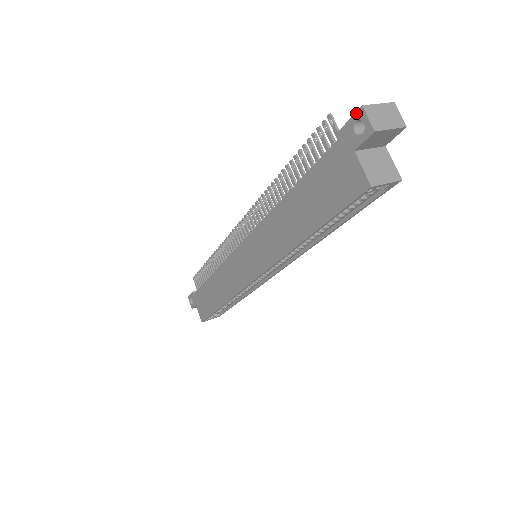
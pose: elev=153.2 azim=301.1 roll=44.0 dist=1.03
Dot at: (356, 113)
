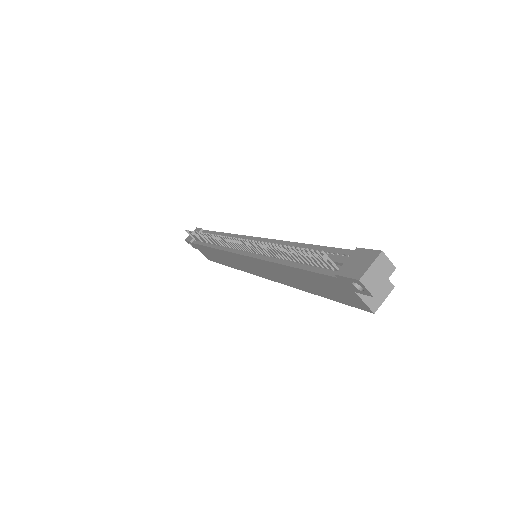
Dot at: (354, 280)
